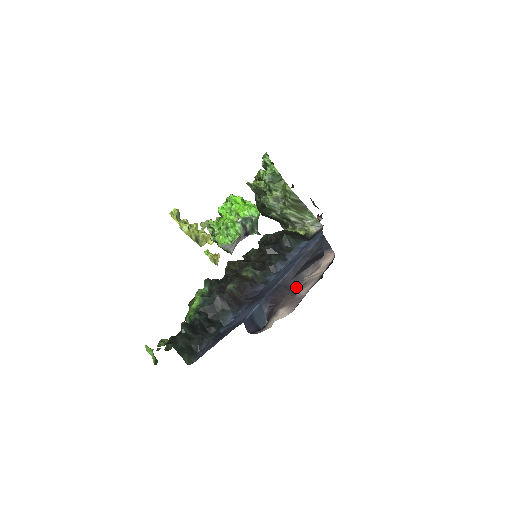
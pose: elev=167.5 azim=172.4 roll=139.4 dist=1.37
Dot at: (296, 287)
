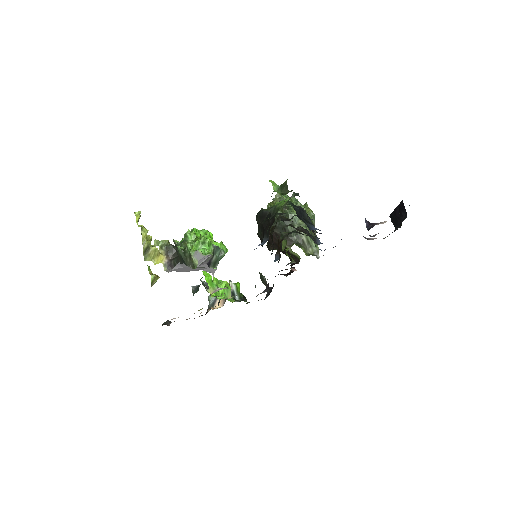
Dot at: occluded
